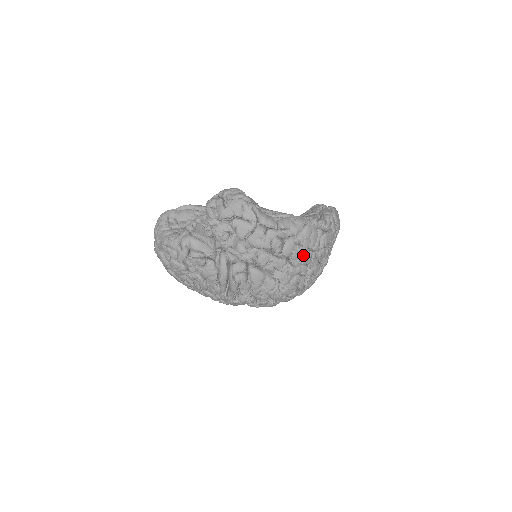
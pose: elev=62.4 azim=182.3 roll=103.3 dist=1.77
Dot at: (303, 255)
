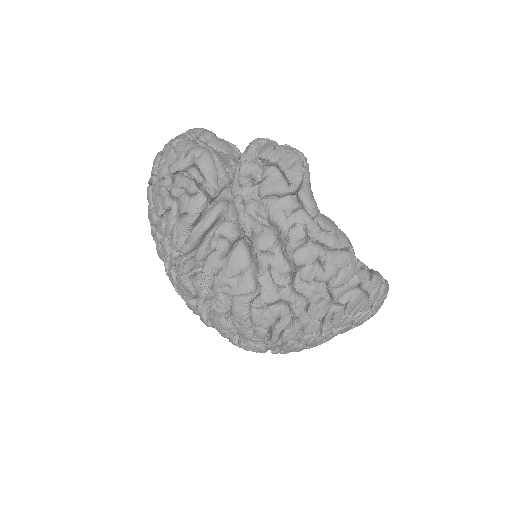
Dot at: (316, 283)
